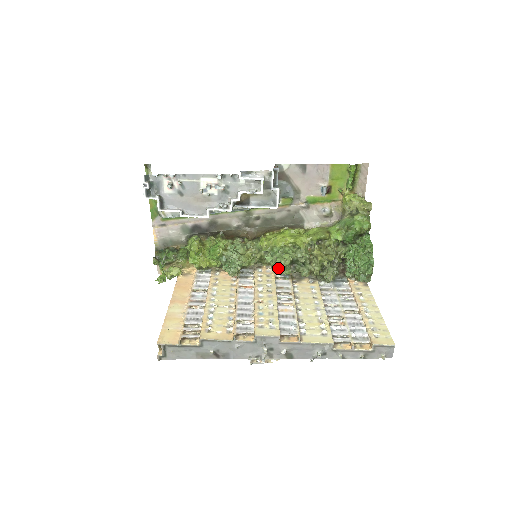
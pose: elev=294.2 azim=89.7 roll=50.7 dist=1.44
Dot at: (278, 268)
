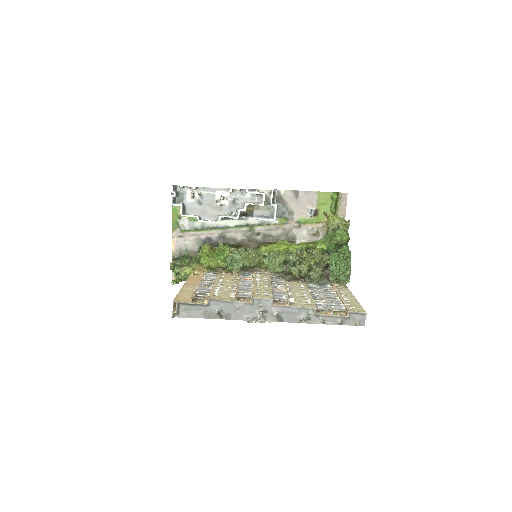
Dot at: (273, 265)
